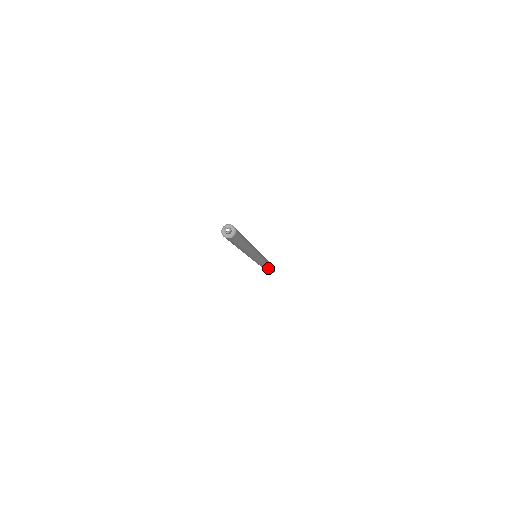
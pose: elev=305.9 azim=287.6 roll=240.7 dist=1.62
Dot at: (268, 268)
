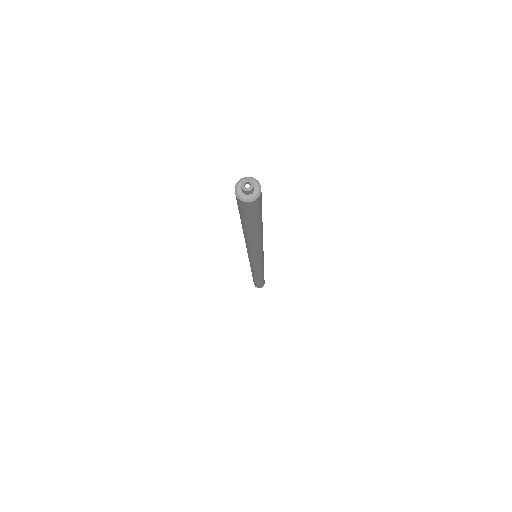
Dot at: (262, 278)
